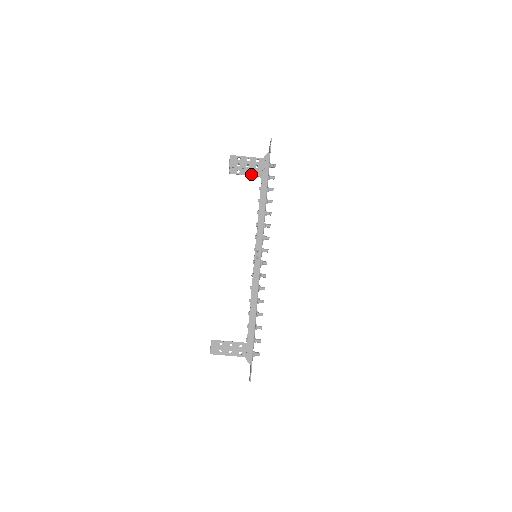
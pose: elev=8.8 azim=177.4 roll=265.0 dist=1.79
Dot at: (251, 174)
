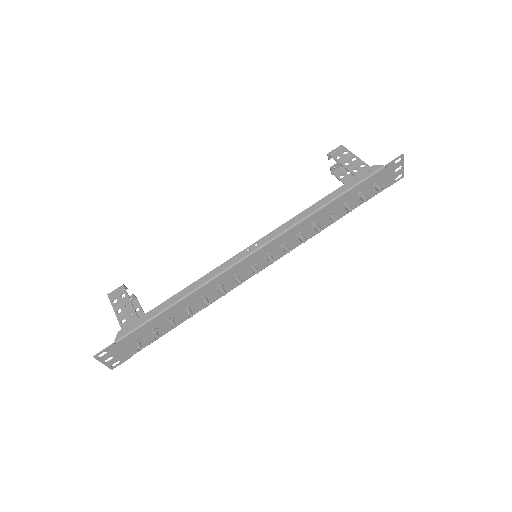
Dot at: occluded
